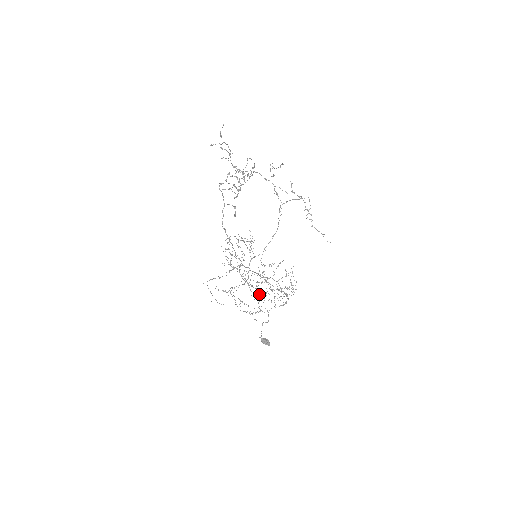
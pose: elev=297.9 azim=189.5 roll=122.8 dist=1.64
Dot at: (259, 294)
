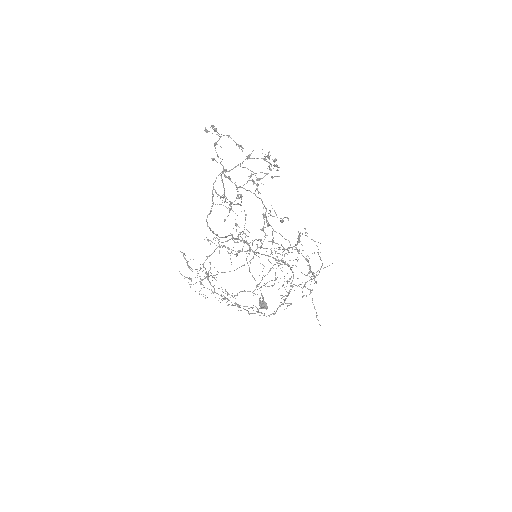
Dot at: (269, 270)
